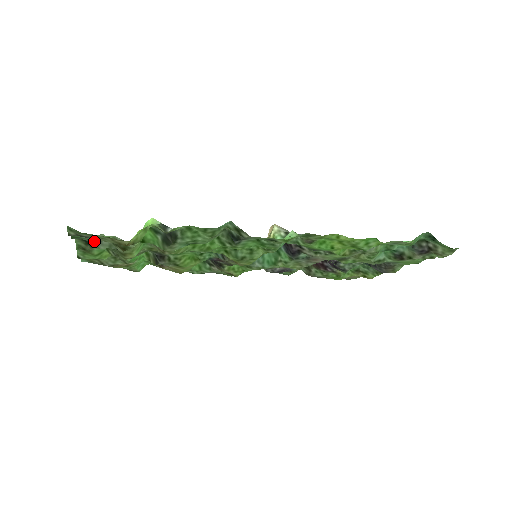
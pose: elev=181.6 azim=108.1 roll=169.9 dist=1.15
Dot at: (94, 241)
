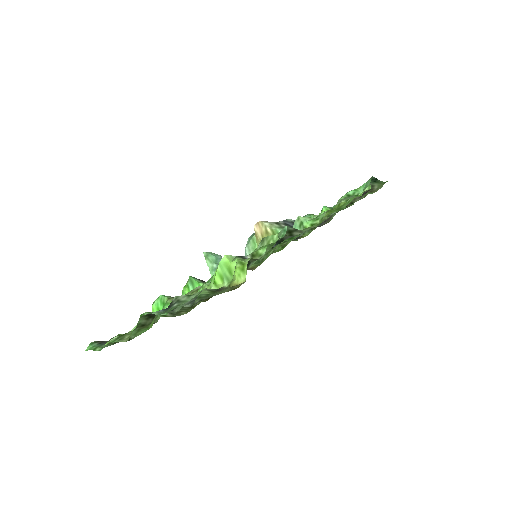
Dot at: occluded
